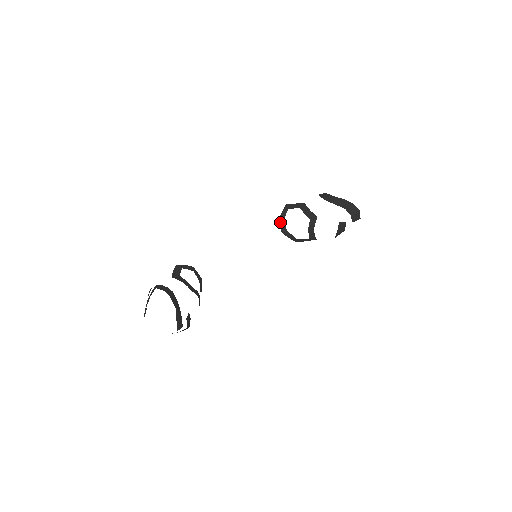
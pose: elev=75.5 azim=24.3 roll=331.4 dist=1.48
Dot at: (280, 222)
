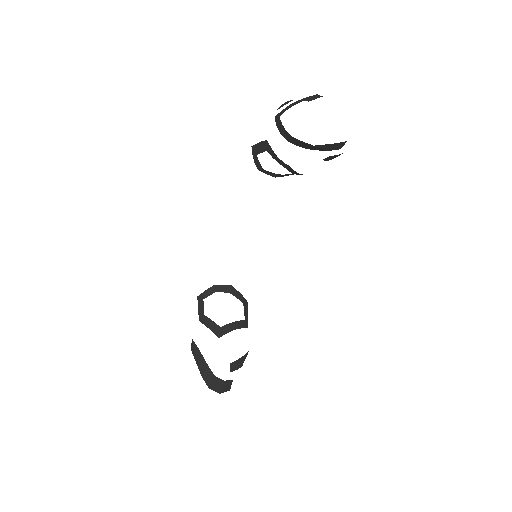
Dot at: (262, 171)
